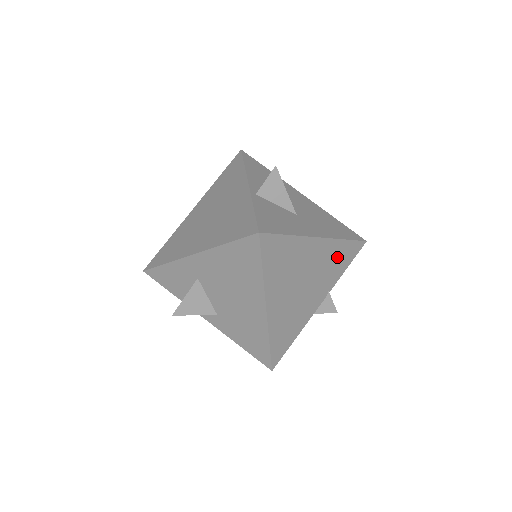
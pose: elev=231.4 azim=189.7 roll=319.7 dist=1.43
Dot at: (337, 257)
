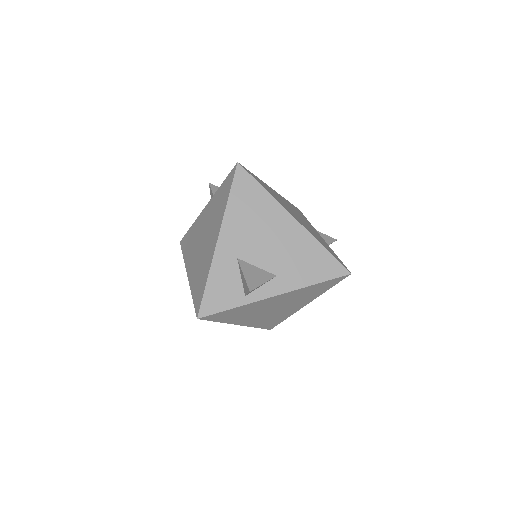
Dot at: (295, 209)
